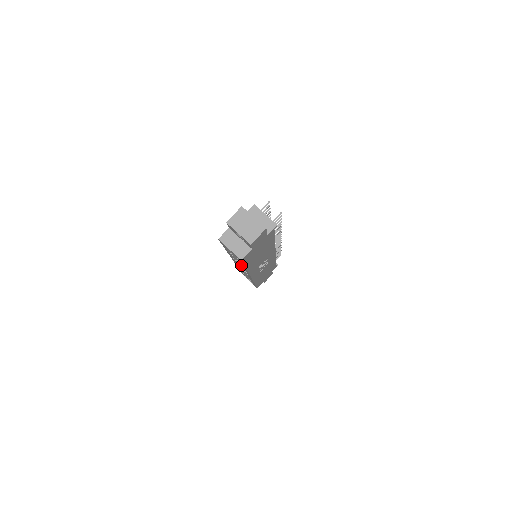
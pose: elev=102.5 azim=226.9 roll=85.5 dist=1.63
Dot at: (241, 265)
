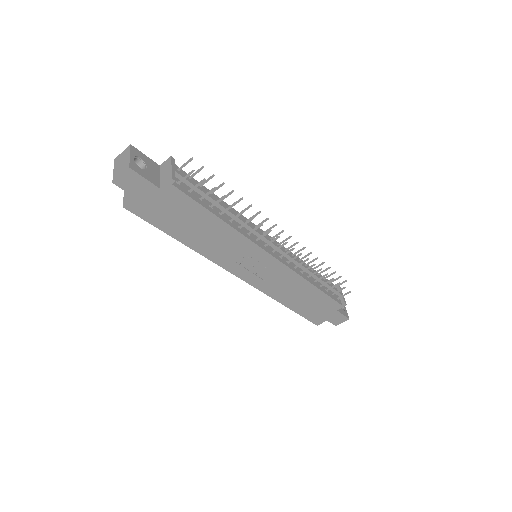
Dot at: occluded
